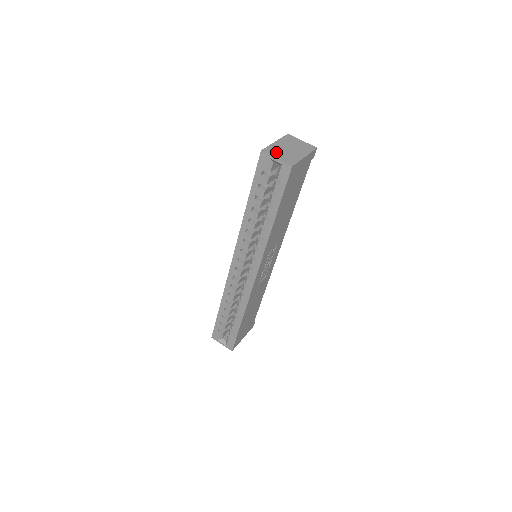
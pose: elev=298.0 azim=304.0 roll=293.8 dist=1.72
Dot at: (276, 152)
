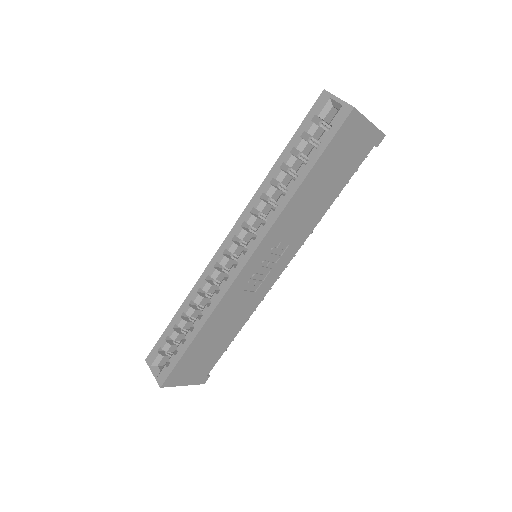
Dot at: occluded
